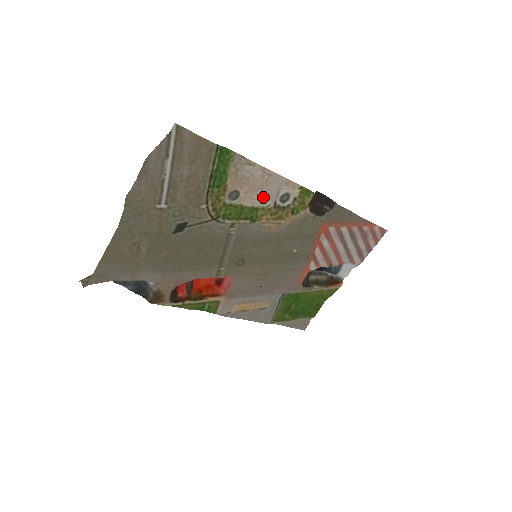
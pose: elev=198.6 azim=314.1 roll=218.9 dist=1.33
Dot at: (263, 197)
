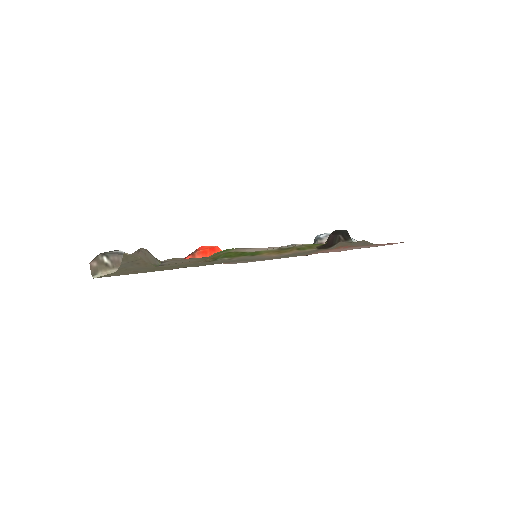
Dot at: occluded
